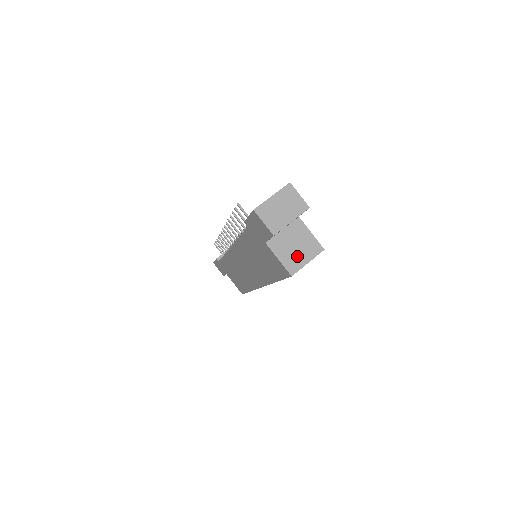
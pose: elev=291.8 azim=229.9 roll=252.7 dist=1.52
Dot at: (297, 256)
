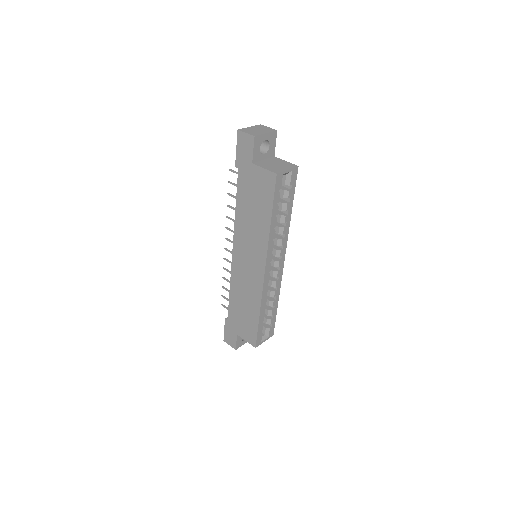
Dot at: (278, 168)
